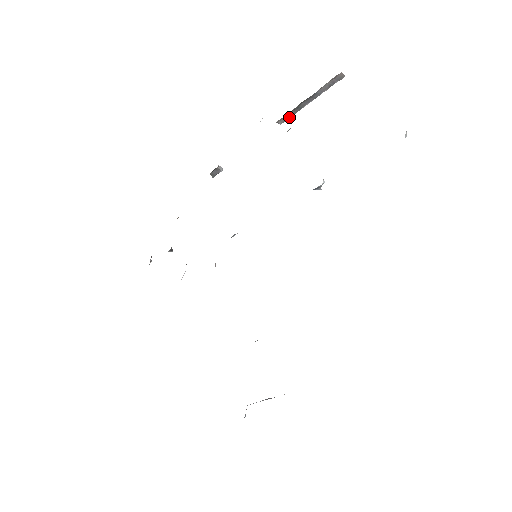
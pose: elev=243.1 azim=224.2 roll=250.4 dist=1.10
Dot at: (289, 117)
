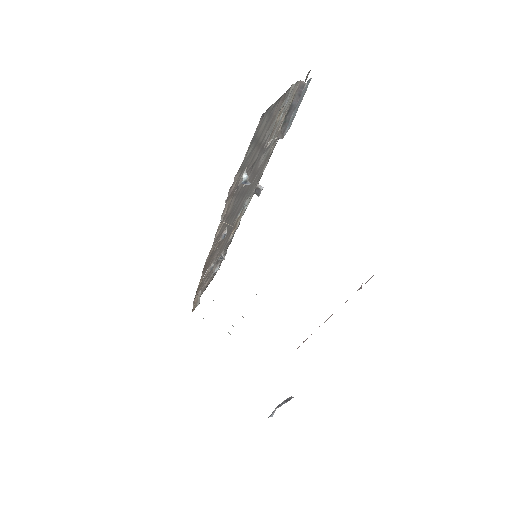
Dot at: (284, 131)
